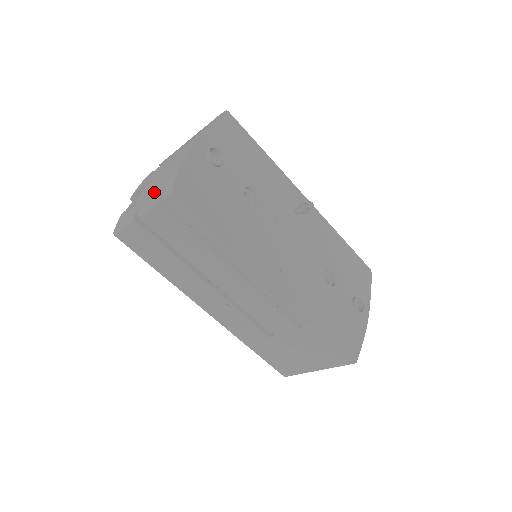
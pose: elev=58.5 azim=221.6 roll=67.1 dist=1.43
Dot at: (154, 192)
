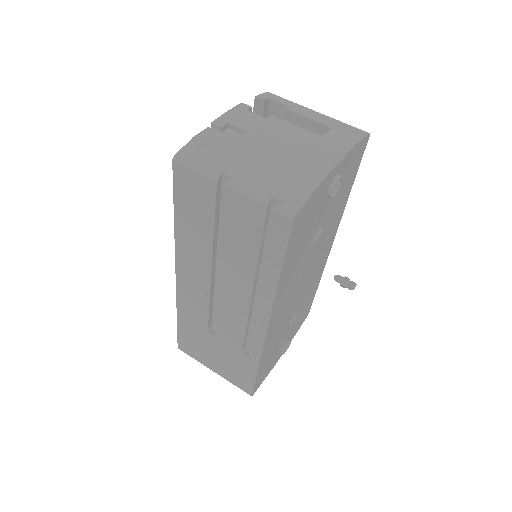
Dot at: (263, 178)
